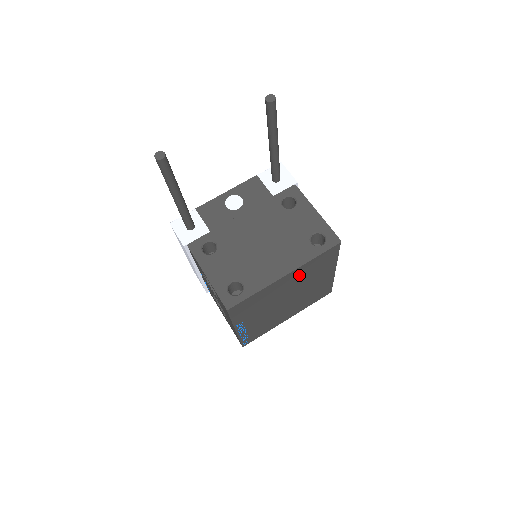
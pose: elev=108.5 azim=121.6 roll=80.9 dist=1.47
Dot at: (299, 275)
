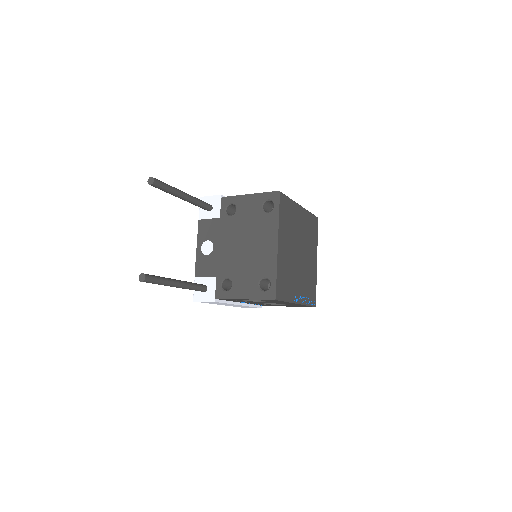
Dot at: (285, 235)
